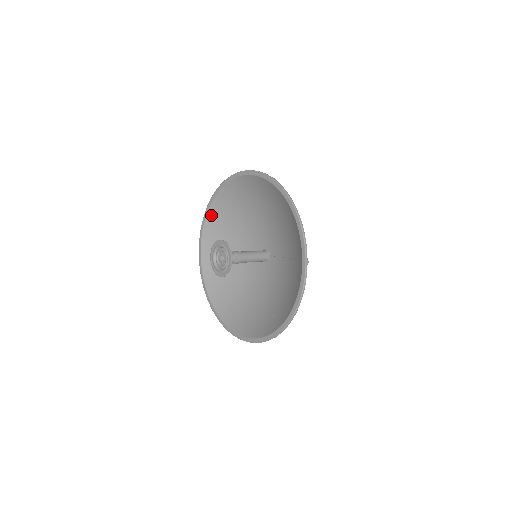
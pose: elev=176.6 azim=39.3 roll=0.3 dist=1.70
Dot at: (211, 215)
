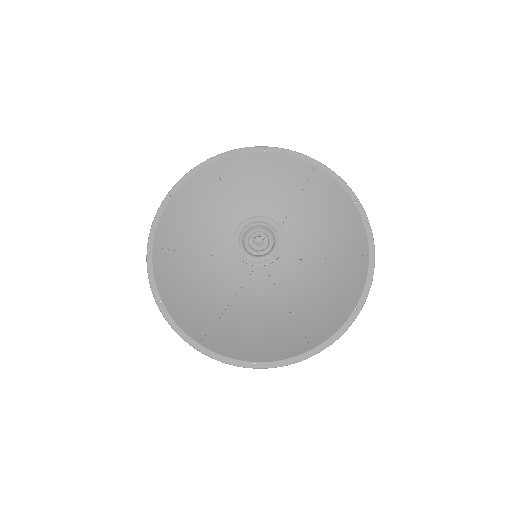
Dot at: (182, 195)
